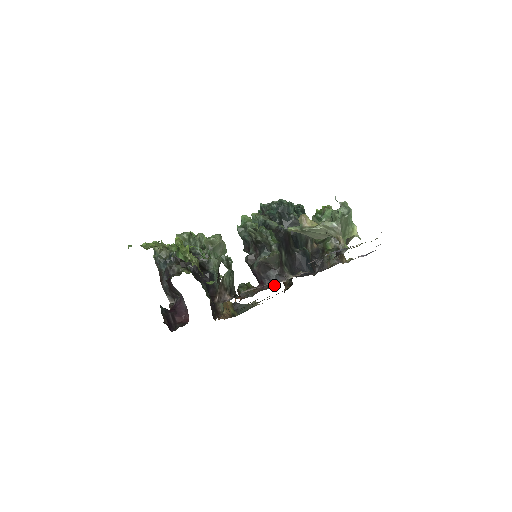
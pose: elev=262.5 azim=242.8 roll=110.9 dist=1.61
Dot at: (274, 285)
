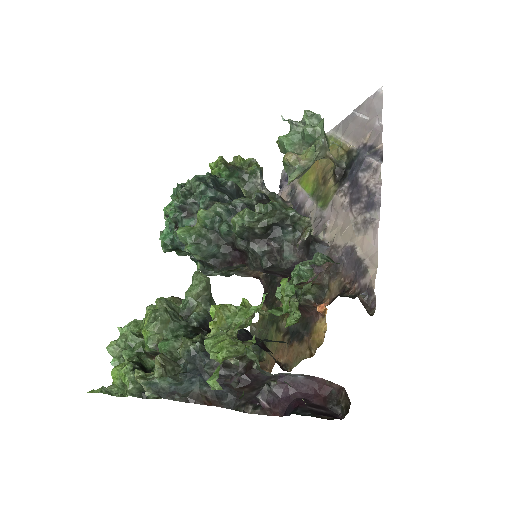
Dot at: occluded
